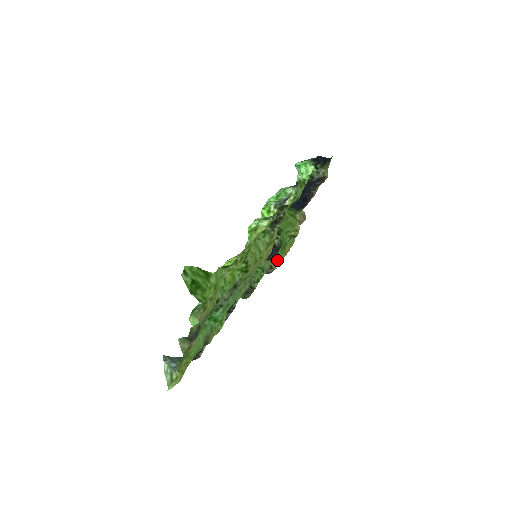
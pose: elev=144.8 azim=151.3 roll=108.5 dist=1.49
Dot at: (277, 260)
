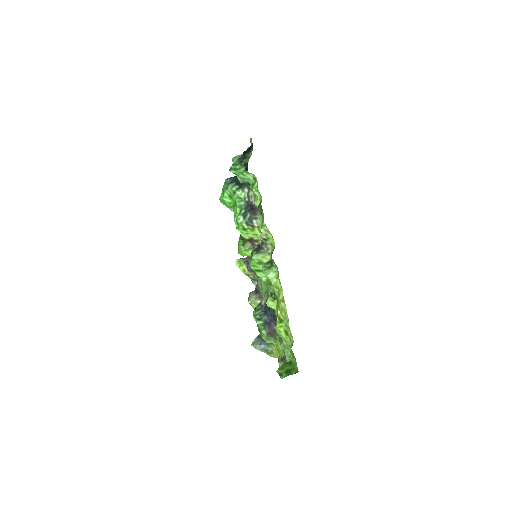
Dot at: occluded
